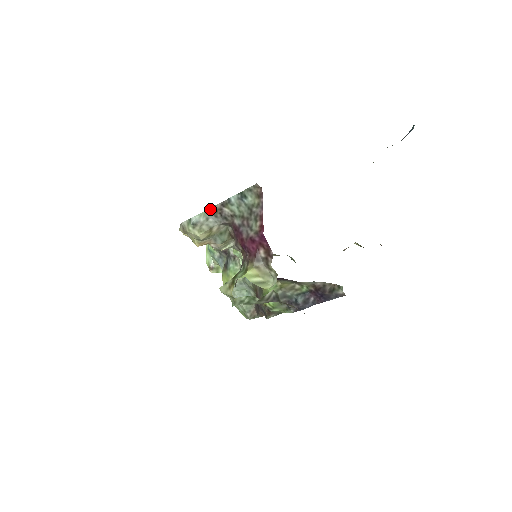
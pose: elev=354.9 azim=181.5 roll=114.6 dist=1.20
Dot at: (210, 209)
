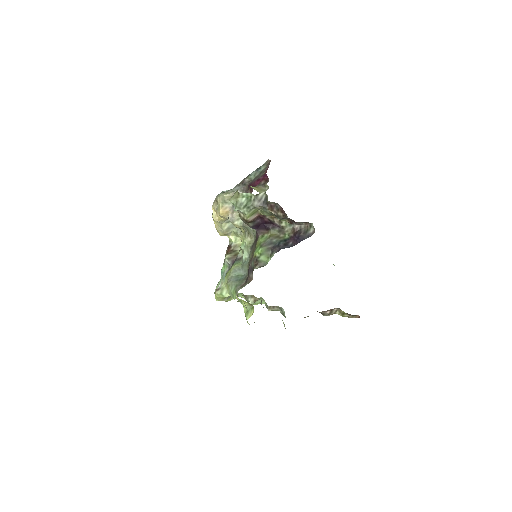
Dot at: (237, 185)
